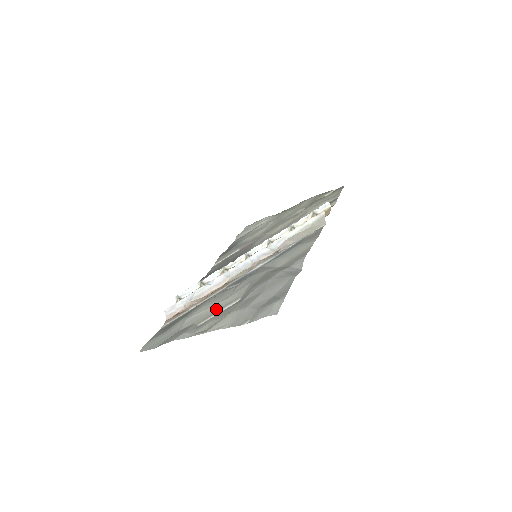
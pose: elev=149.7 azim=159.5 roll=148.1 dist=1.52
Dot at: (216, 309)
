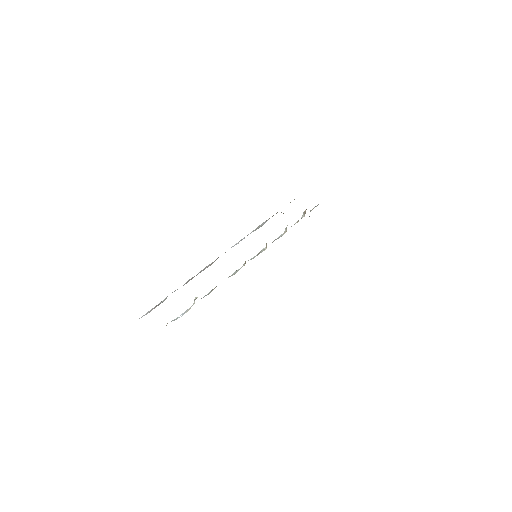
Dot at: occluded
